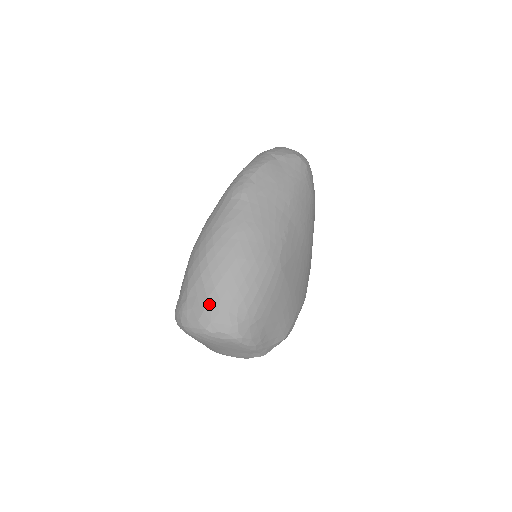
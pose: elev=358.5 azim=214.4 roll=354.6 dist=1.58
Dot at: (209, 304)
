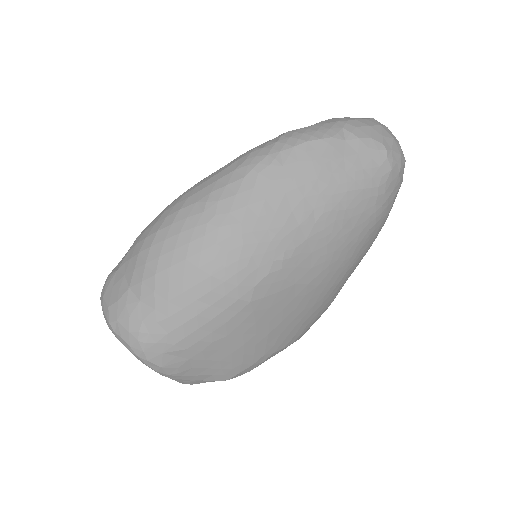
Dot at: (127, 296)
